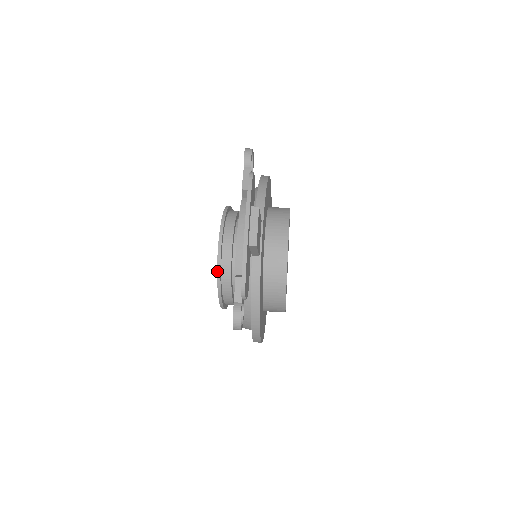
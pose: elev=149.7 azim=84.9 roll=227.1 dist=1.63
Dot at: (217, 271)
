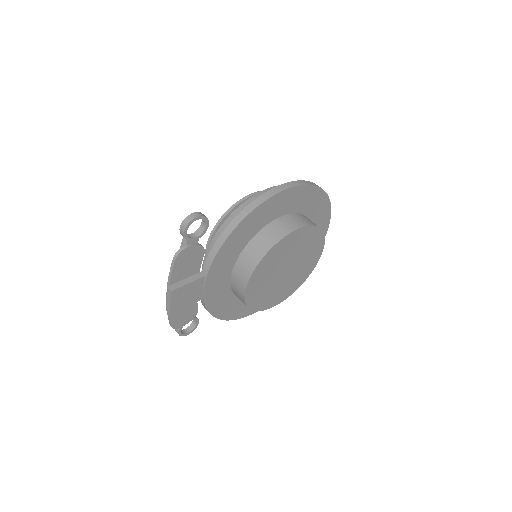
Dot at: occluded
